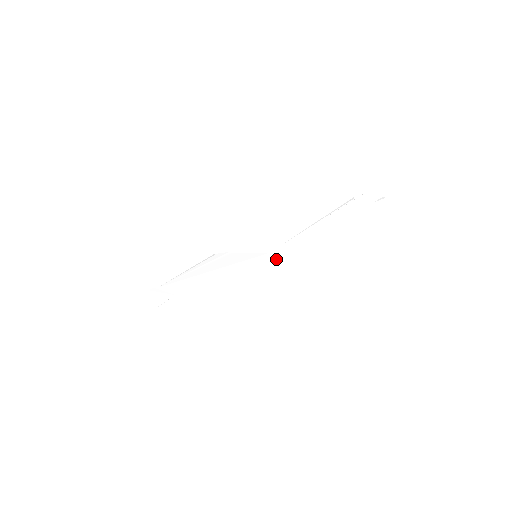
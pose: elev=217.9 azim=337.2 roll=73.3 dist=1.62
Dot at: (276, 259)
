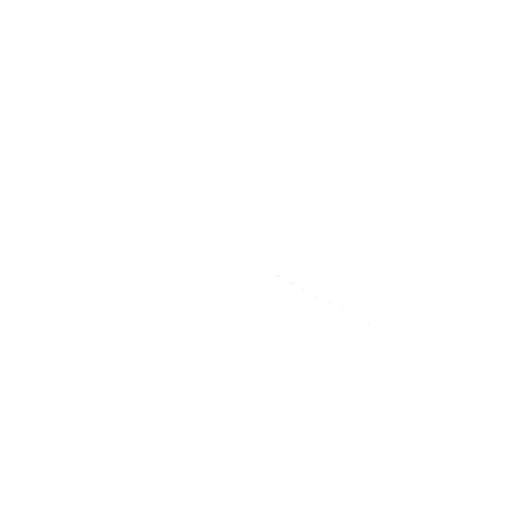
Dot at: (265, 284)
